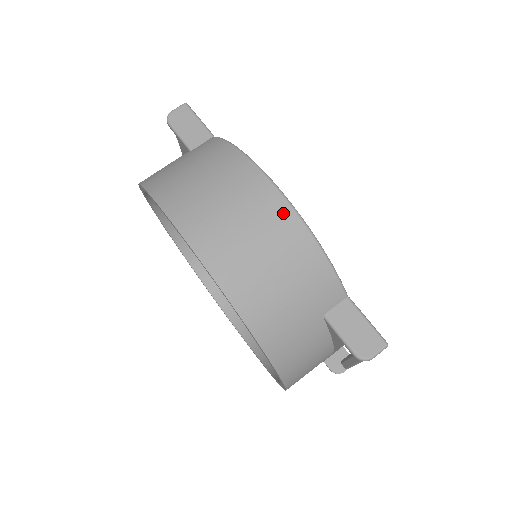
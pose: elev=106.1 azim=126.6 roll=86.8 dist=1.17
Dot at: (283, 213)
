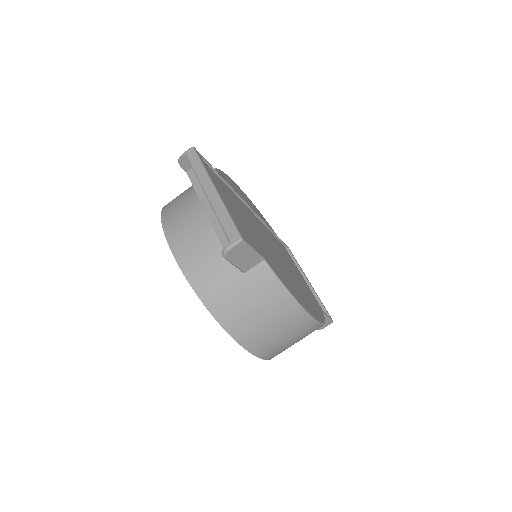
Dot at: (313, 328)
